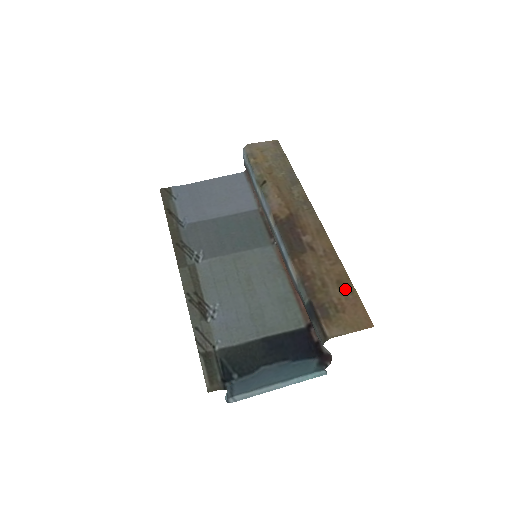
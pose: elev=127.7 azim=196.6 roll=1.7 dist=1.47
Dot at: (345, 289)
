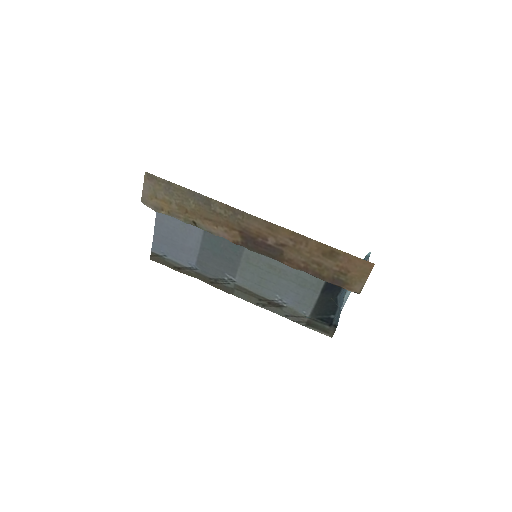
Dot at: (333, 256)
